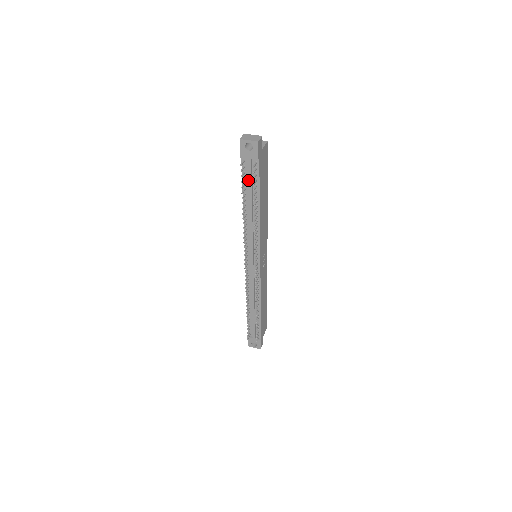
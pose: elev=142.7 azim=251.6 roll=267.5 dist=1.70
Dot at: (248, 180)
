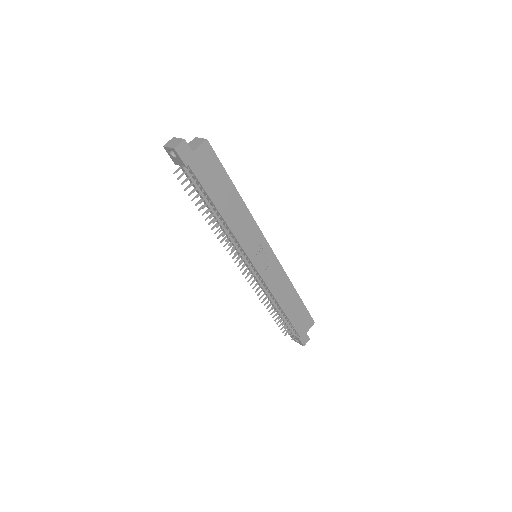
Dot at: occluded
